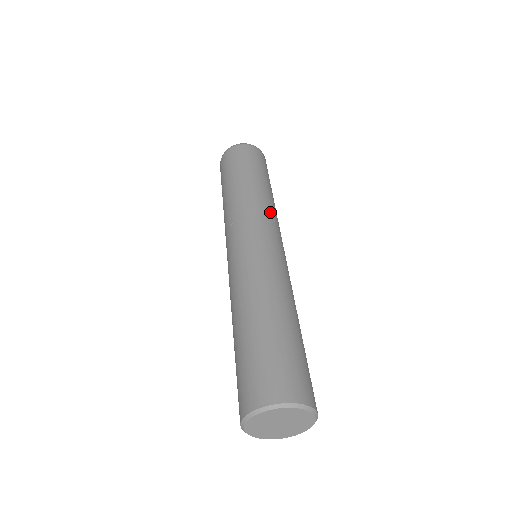
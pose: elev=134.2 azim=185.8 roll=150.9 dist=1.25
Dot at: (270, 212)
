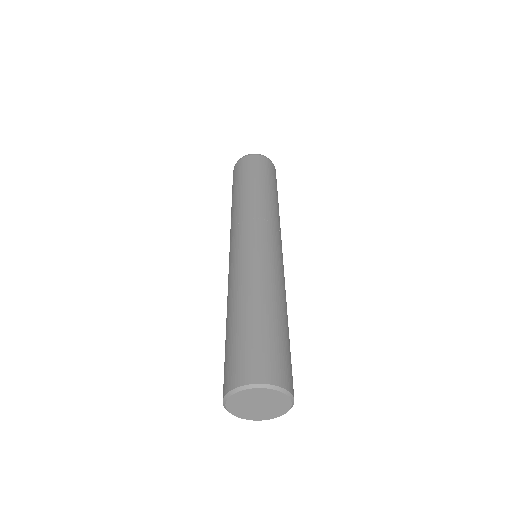
Dot at: (270, 215)
